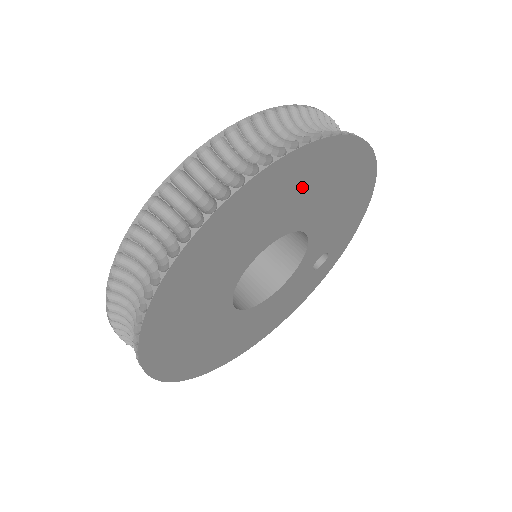
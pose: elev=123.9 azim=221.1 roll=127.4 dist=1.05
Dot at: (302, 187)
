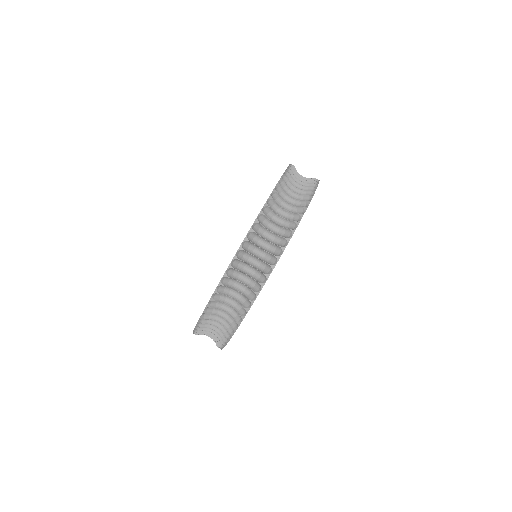
Dot at: occluded
